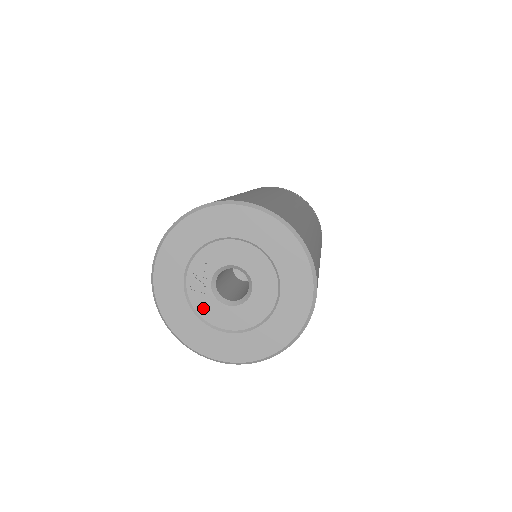
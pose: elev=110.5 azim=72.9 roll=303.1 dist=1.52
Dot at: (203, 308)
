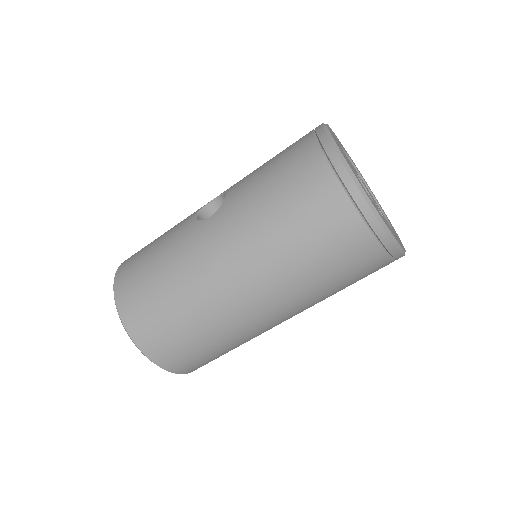
Dot at: occluded
